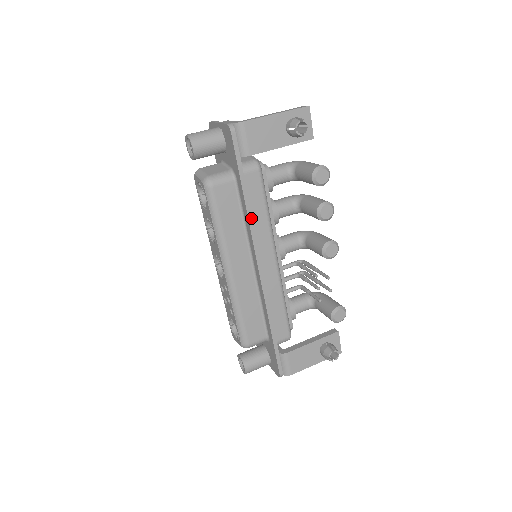
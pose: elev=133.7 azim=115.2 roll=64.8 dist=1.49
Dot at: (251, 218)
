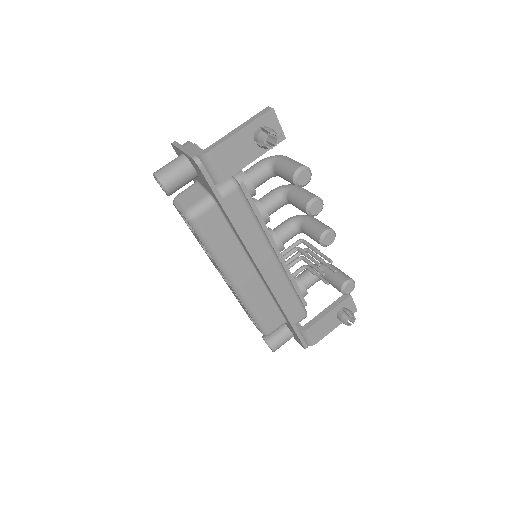
Dot at: (242, 236)
